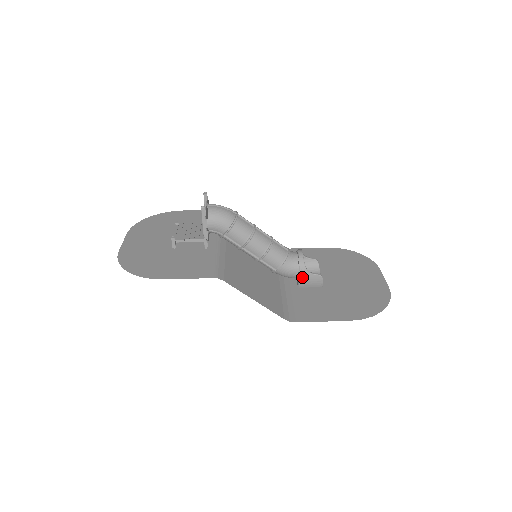
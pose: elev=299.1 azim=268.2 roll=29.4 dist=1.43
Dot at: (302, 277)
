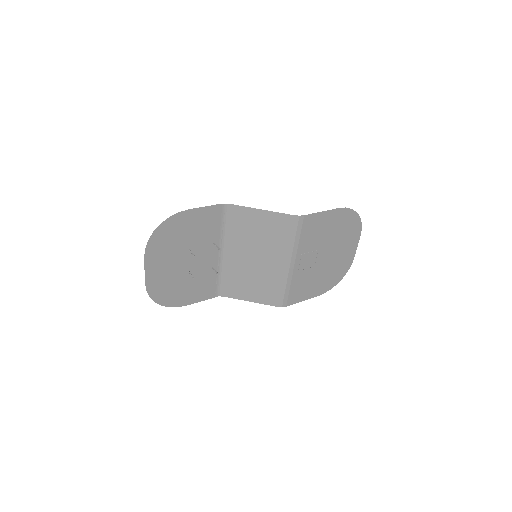
Dot at: occluded
